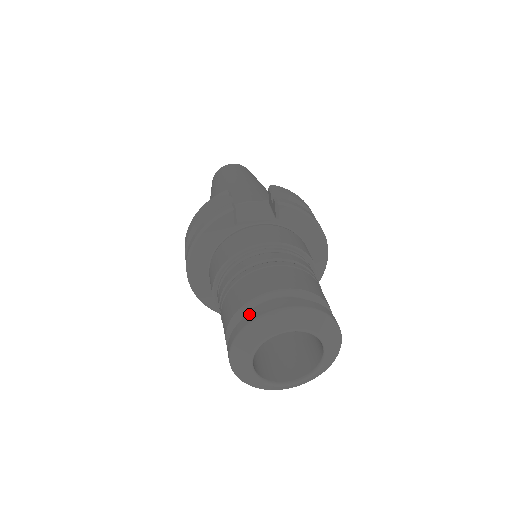
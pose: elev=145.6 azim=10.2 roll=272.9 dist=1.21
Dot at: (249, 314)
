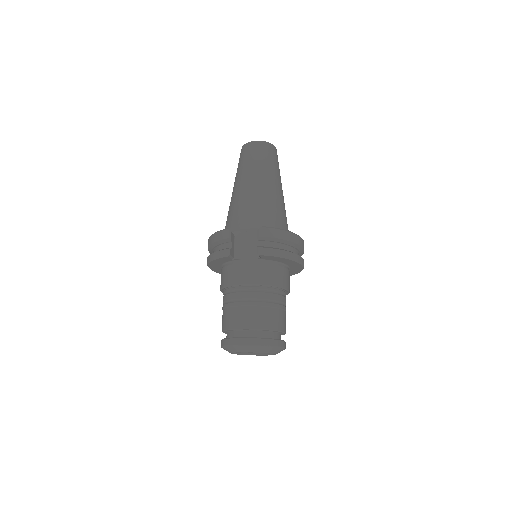
Dot at: (228, 339)
